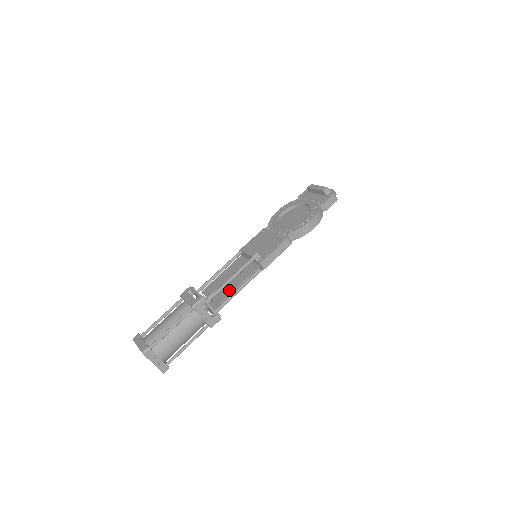
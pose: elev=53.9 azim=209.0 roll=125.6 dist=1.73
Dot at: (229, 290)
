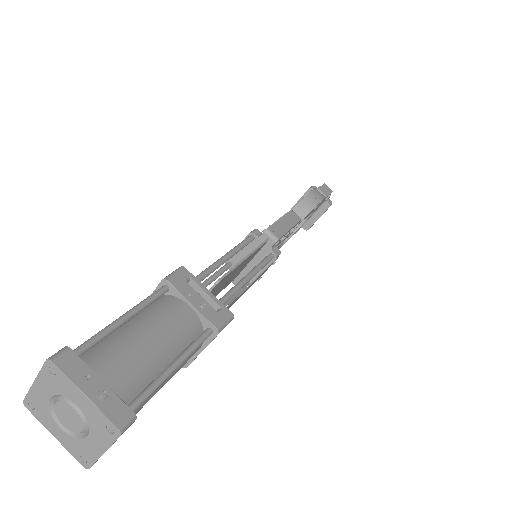
Dot at: occluded
